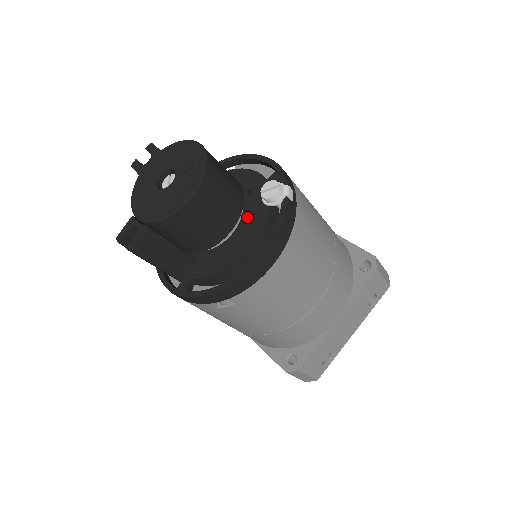
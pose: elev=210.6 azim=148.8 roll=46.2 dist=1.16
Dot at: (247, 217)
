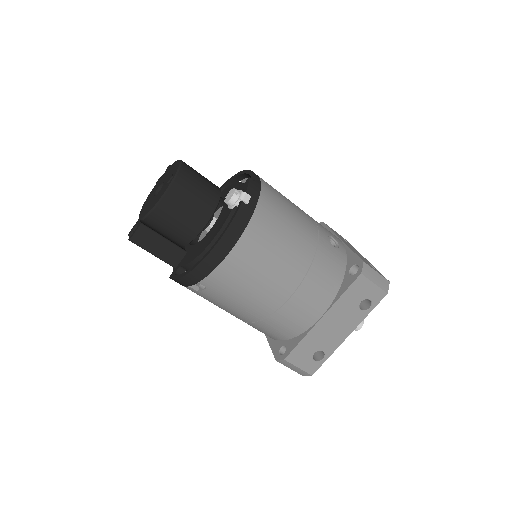
Dot at: (219, 218)
